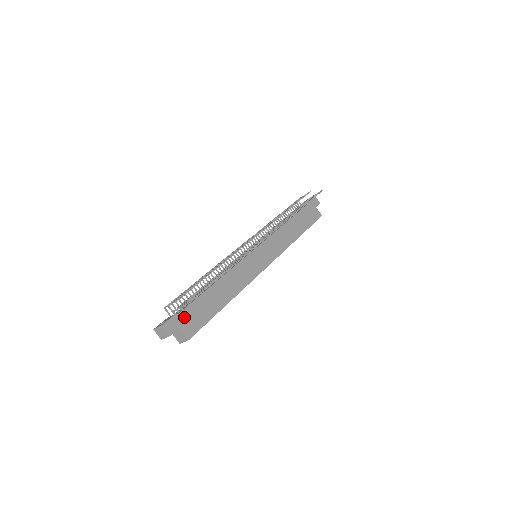
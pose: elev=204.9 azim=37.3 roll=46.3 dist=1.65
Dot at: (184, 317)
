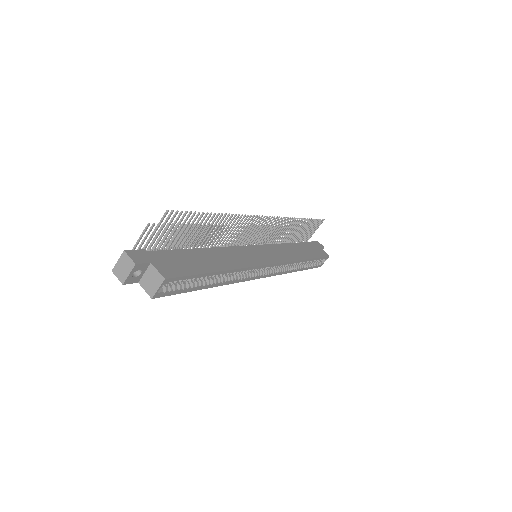
Dot at: (159, 257)
